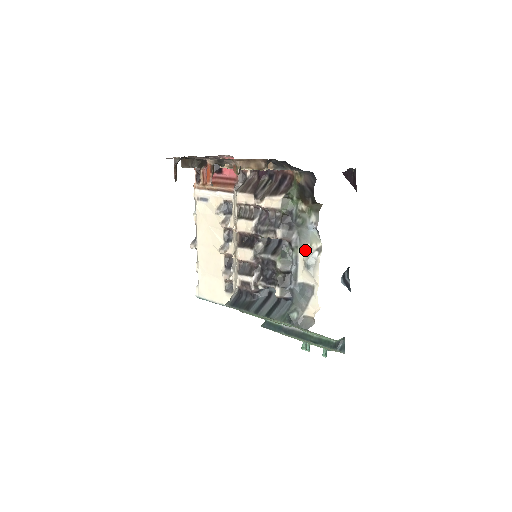
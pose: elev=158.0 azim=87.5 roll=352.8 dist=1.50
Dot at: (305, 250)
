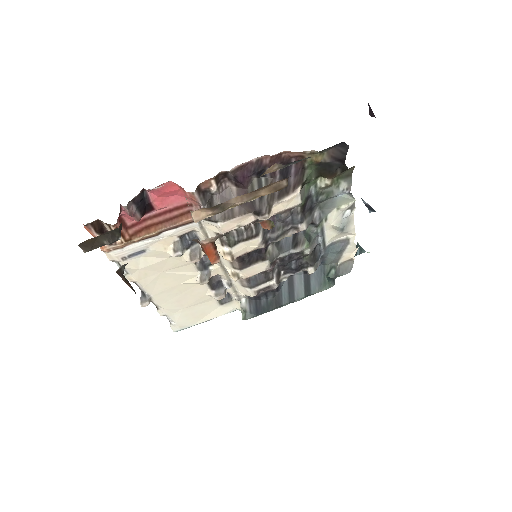
Dot at: (332, 217)
